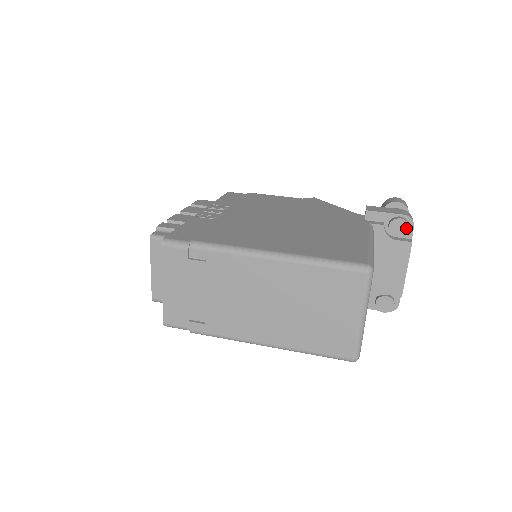
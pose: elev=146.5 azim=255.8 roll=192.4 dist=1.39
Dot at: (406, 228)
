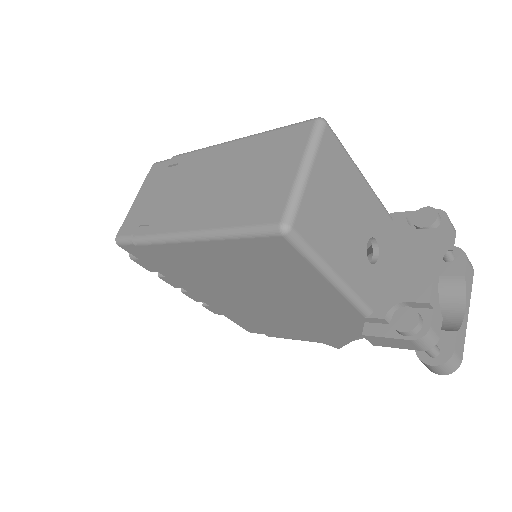
Dot at: (434, 215)
